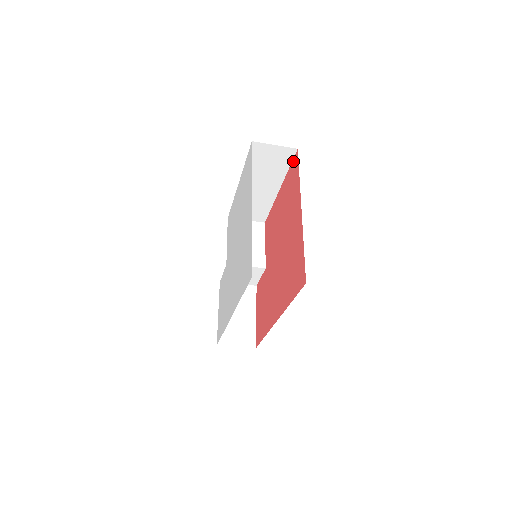
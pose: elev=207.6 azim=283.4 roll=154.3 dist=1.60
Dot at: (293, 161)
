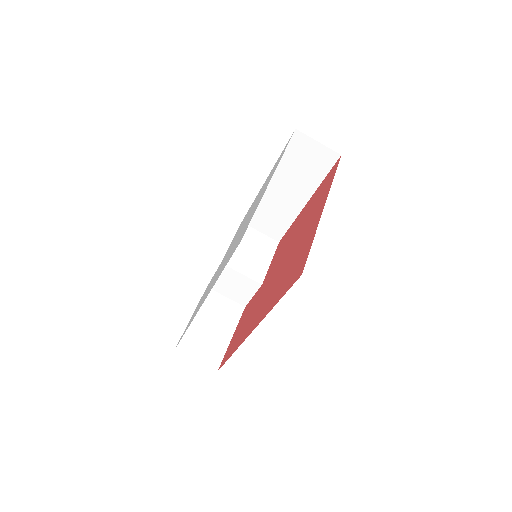
Dot at: (332, 168)
